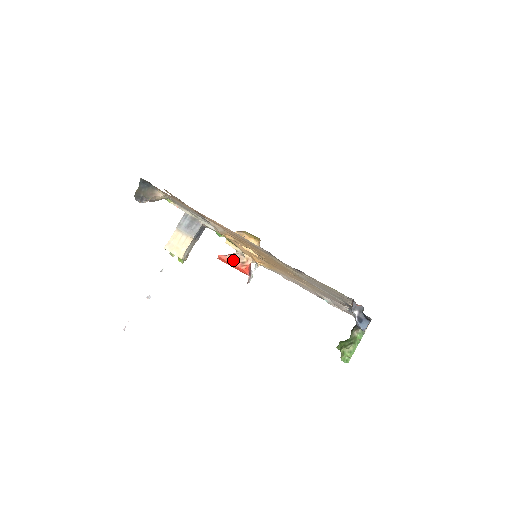
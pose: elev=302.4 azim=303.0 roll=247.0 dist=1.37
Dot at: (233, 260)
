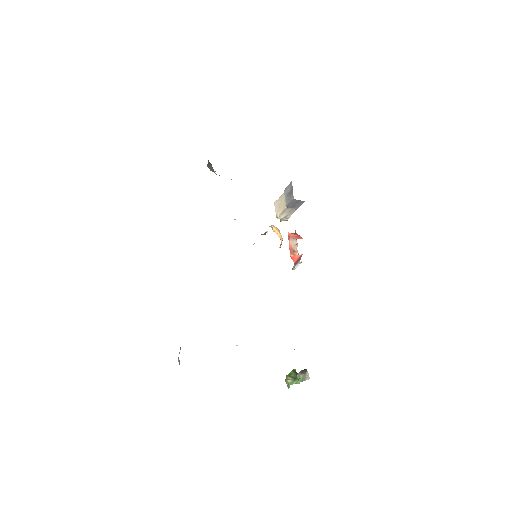
Dot at: (290, 244)
